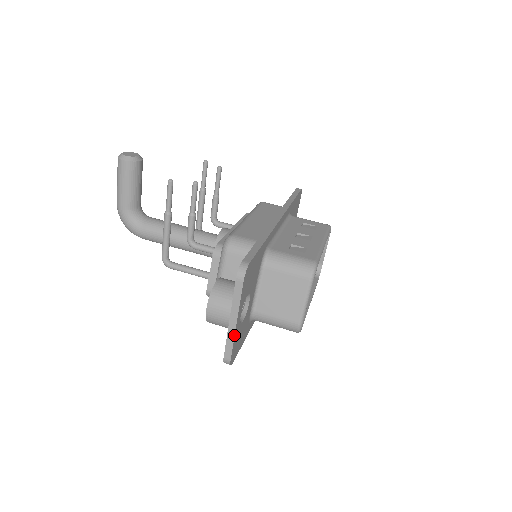
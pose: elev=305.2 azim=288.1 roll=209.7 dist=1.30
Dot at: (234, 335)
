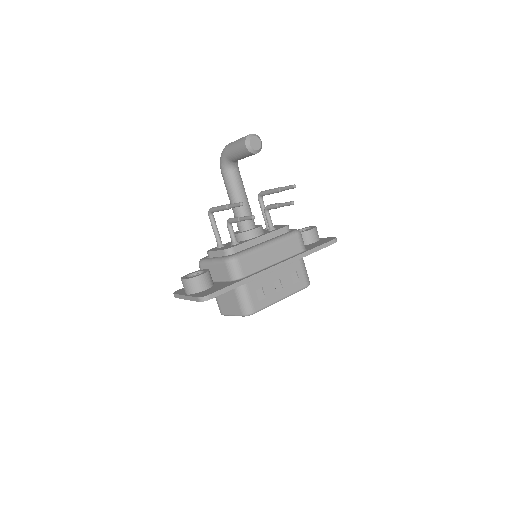
Dot at: occluded
